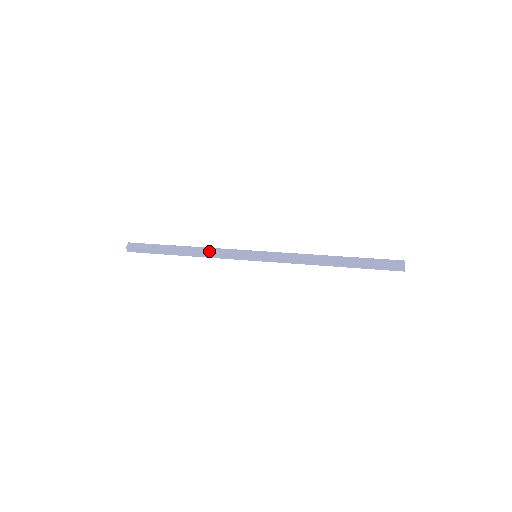
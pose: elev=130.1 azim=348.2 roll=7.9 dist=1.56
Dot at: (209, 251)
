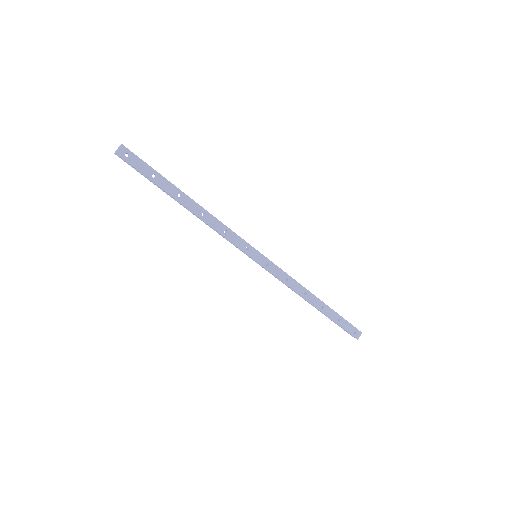
Dot at: (214, 225)
